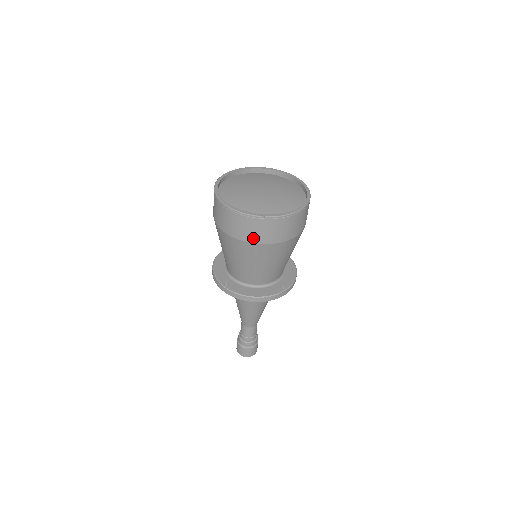
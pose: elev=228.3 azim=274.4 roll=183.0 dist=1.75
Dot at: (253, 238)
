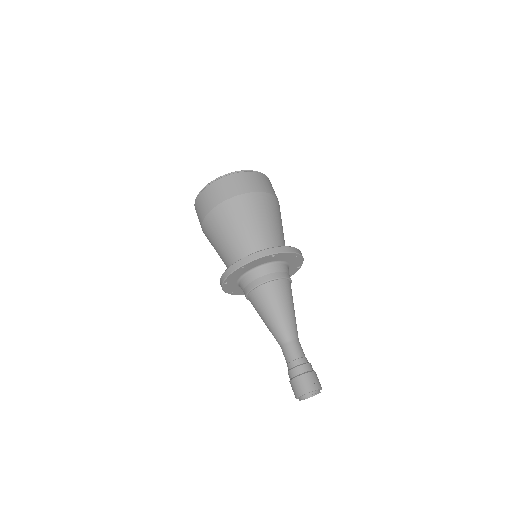
Dot at: (212, 204)
